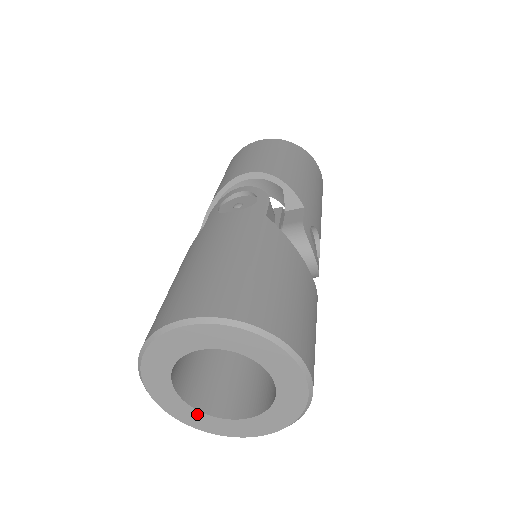
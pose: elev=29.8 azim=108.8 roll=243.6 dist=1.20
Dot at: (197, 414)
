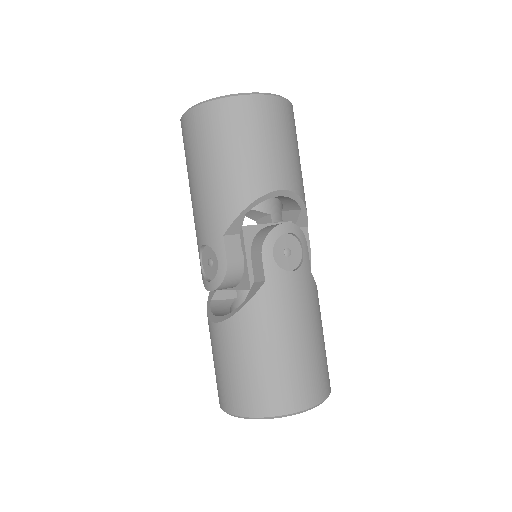
Dot at: occluded
